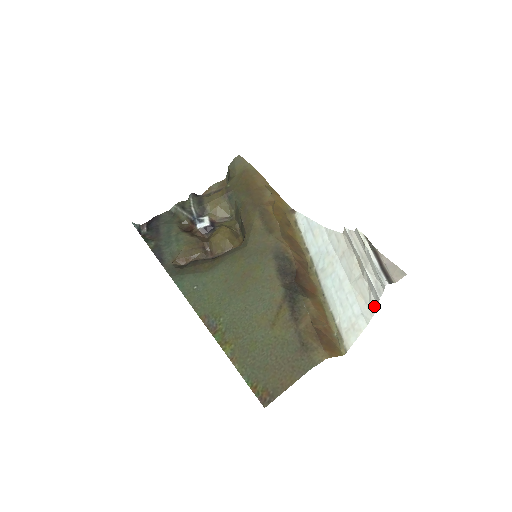
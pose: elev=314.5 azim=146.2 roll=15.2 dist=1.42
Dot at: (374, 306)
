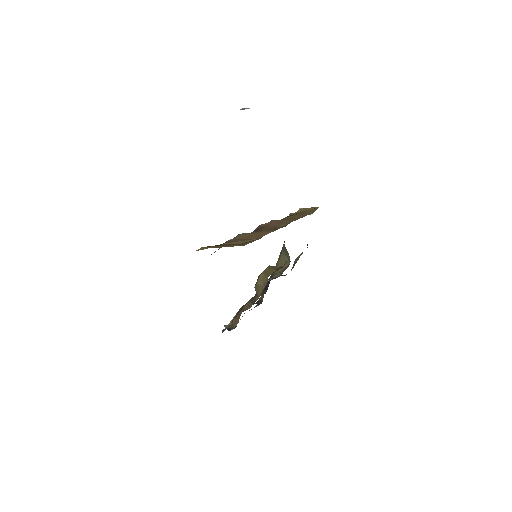
Dot at: occluded
